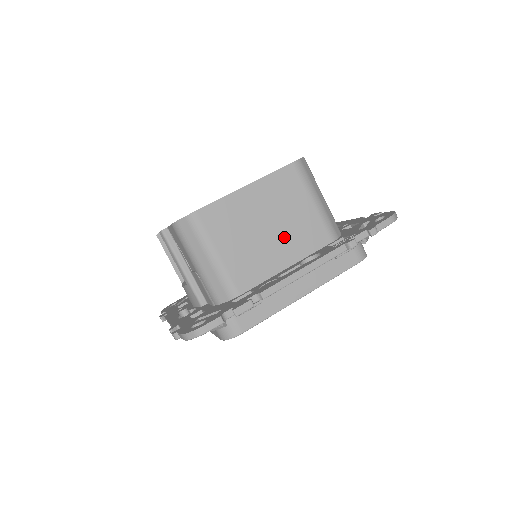
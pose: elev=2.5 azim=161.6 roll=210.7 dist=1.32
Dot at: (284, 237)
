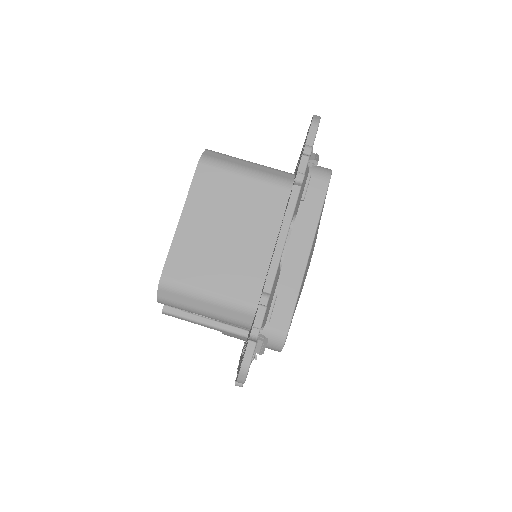
Dot at: (248, 226)
